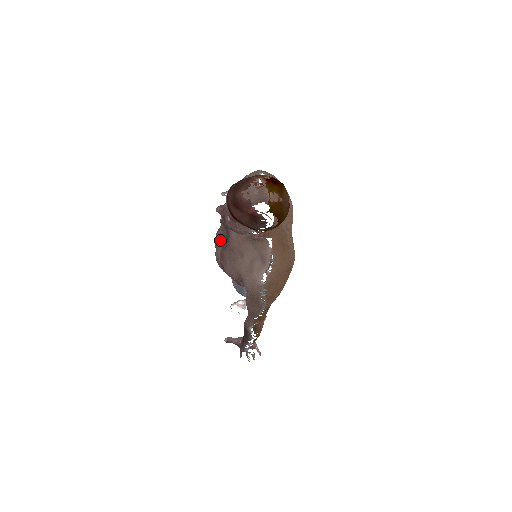
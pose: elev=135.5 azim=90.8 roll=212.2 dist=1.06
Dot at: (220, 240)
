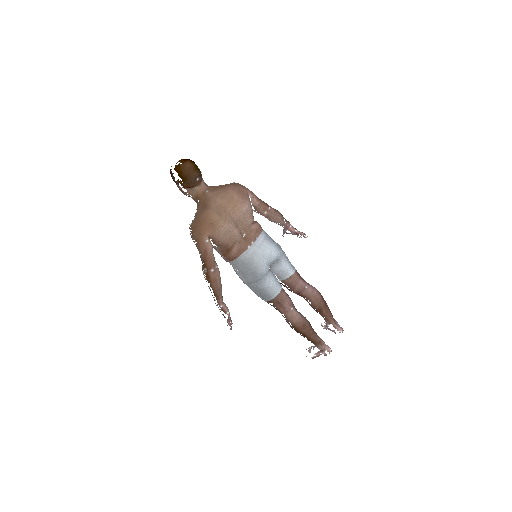
Dot at: occluded
